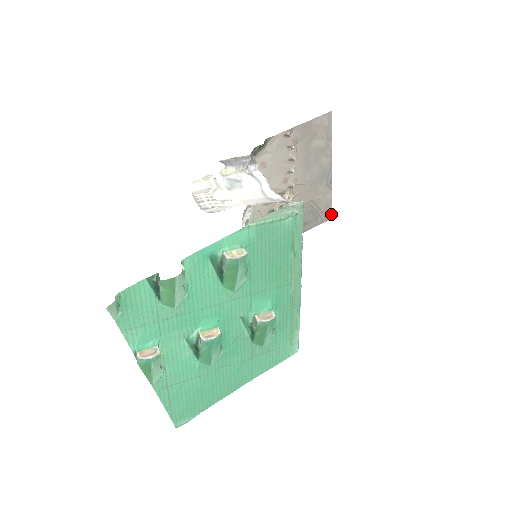
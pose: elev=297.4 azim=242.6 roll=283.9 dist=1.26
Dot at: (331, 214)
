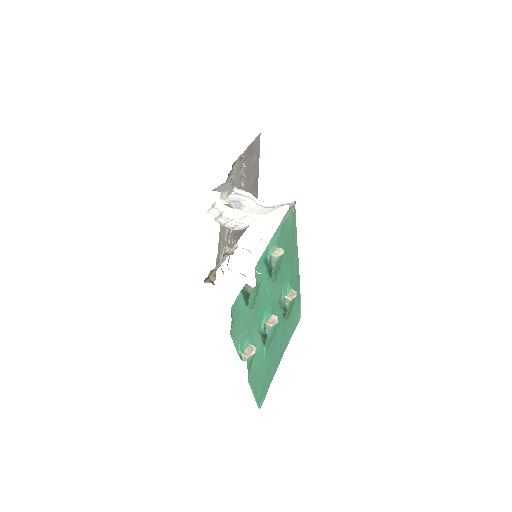
Dot at: occluded
